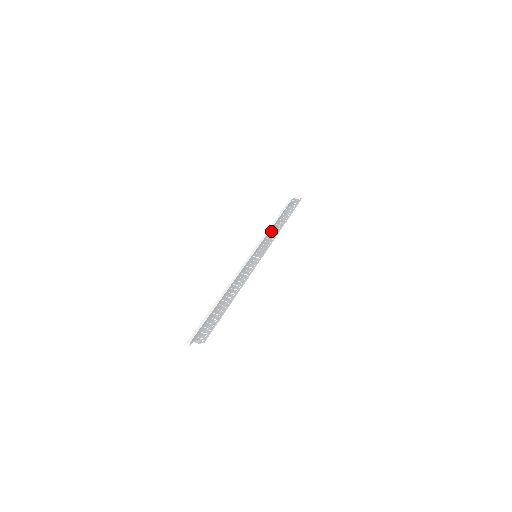
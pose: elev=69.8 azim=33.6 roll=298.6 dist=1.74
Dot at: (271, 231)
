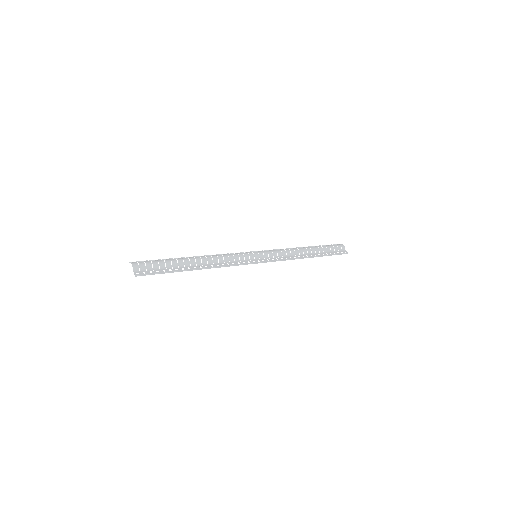
Dot at: (292, 251)
